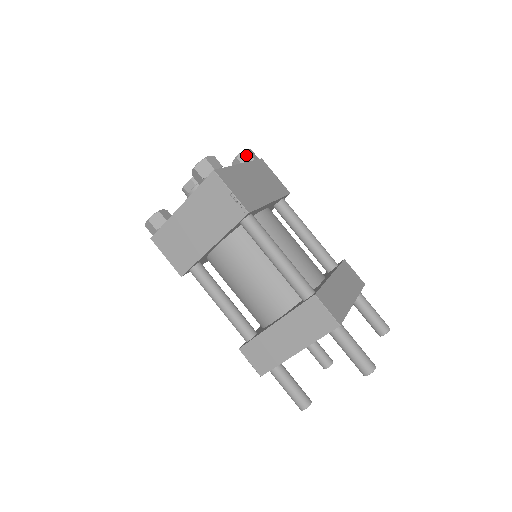
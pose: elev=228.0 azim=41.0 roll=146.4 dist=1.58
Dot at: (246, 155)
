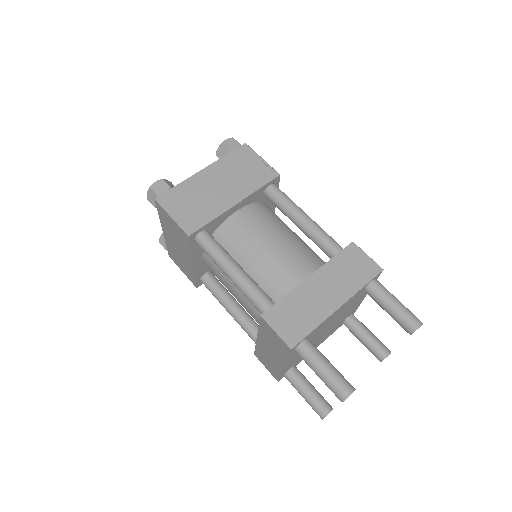
Dot at: (223, 149)
